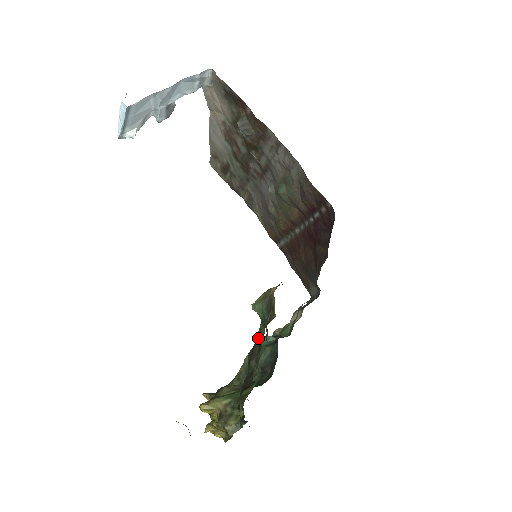
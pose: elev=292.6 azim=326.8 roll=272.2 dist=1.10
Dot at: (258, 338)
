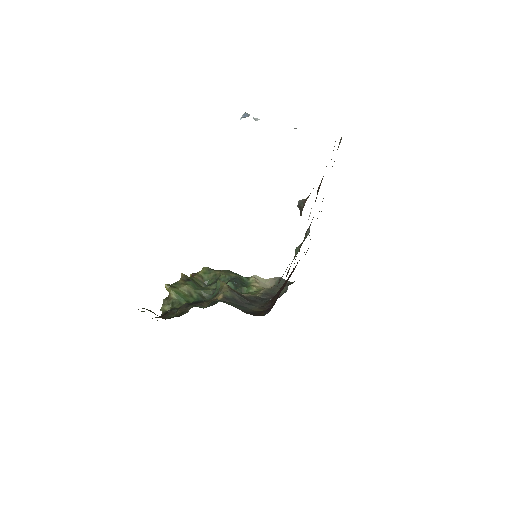
Dot at: (187, 308)
